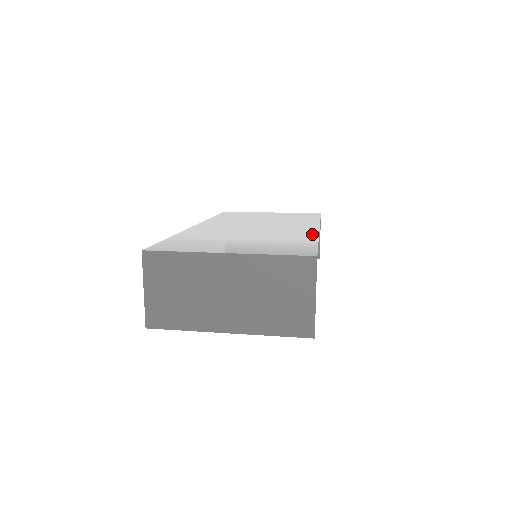
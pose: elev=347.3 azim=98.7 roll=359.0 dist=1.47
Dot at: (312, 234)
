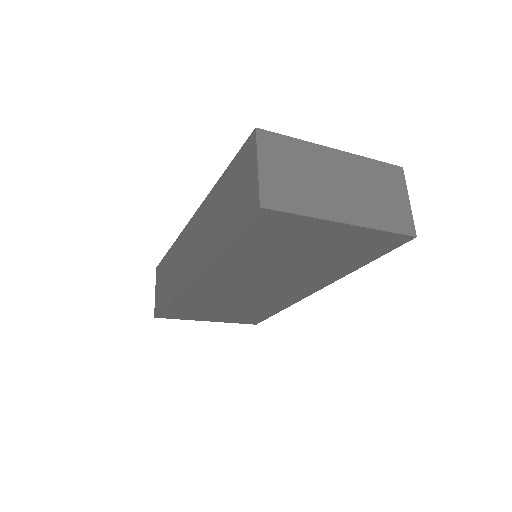
Dot at: occluded
